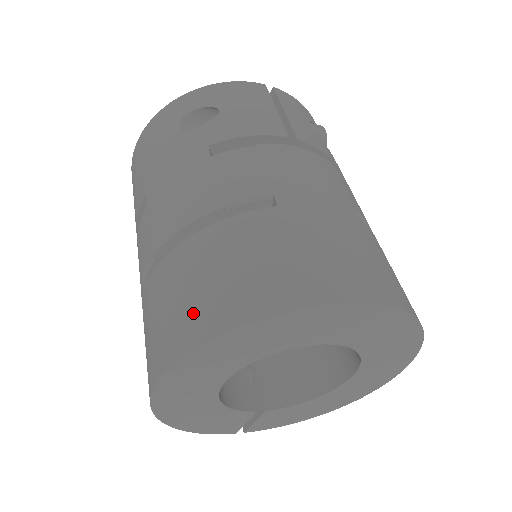
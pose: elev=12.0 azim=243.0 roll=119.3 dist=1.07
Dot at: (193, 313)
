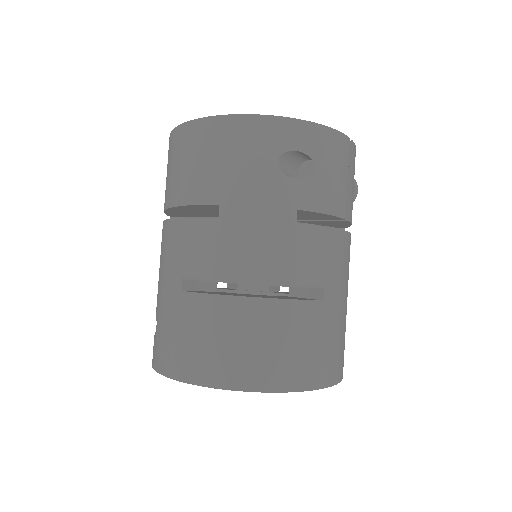
Dot at: (247, 365)
